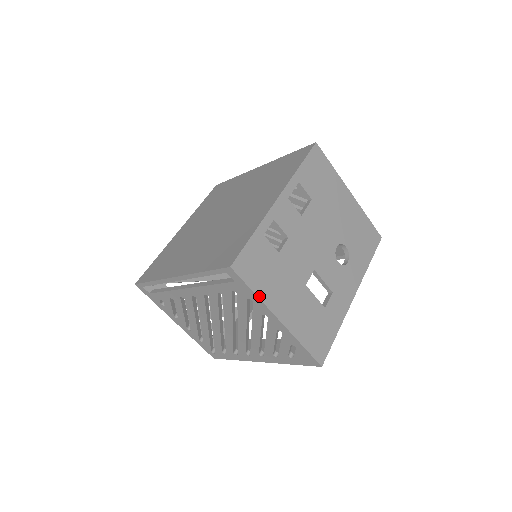
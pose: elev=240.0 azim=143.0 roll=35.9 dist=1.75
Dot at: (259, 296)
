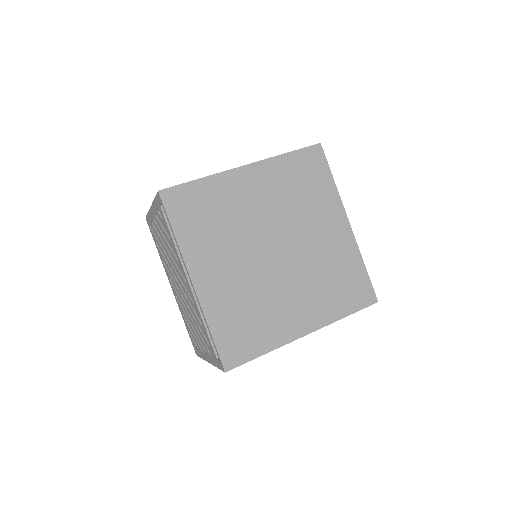
Dot at: occluded
